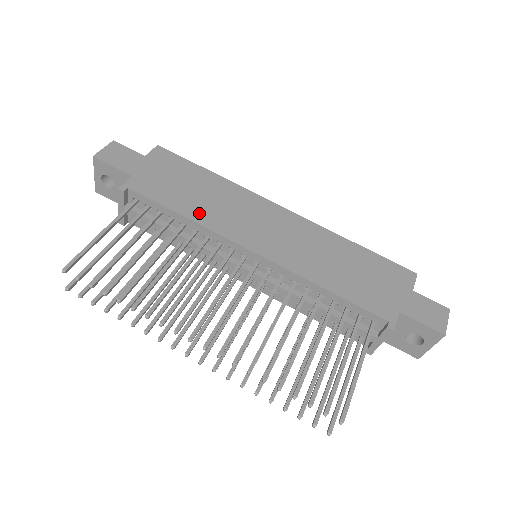
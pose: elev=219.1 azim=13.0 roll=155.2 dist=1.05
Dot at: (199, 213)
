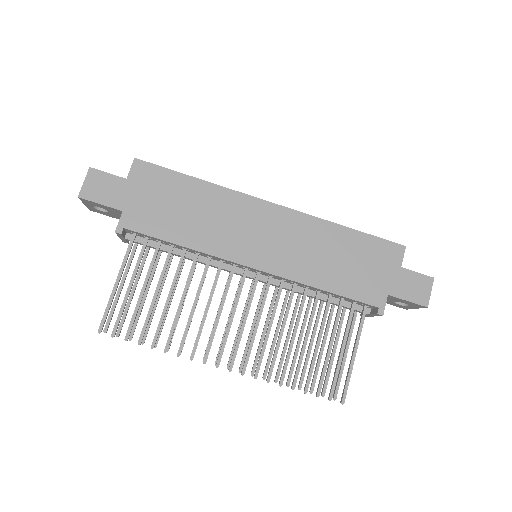
Dot at: (196, 238)
